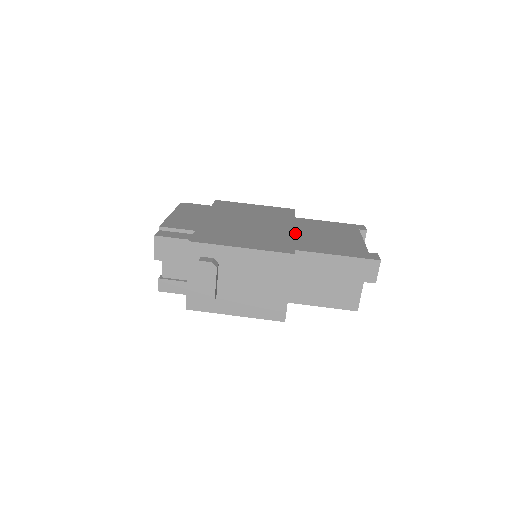
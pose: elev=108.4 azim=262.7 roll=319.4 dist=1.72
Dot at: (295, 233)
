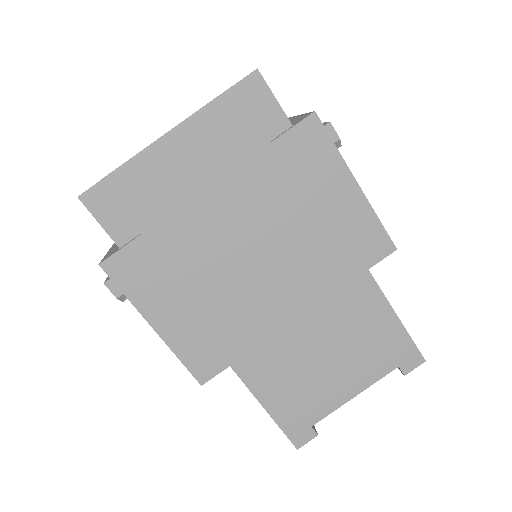
Dot at: (292, 321)
